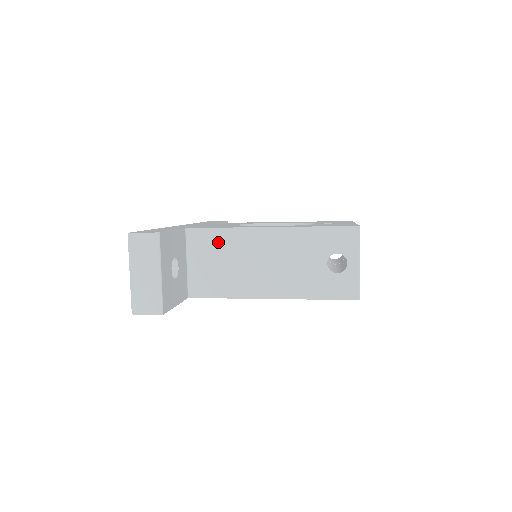
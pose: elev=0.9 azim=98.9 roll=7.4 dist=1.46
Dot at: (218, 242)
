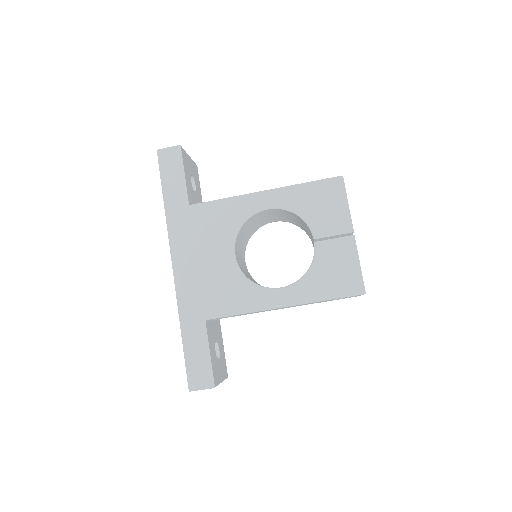
Dot at: occluded
